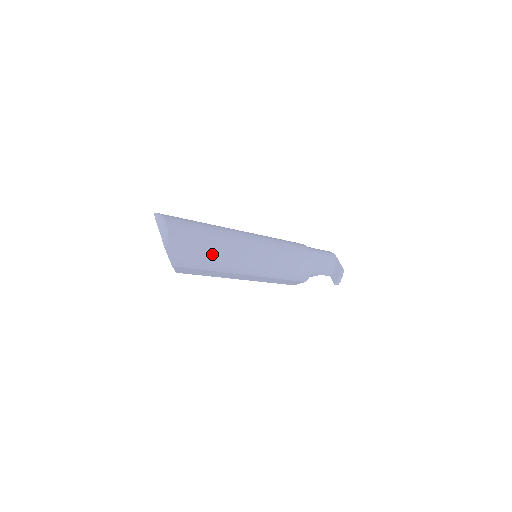
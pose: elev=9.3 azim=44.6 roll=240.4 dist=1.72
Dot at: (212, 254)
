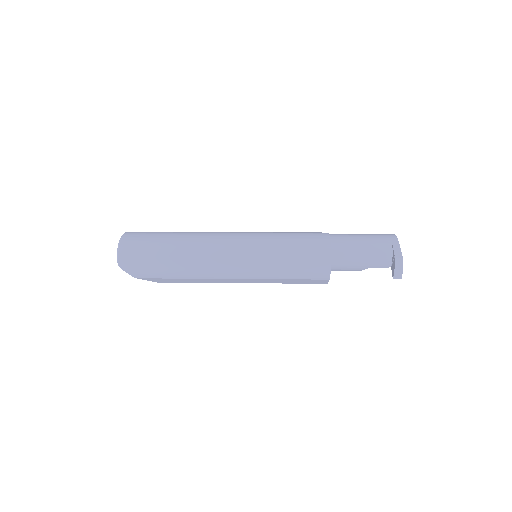
Dot at: (170, 263)
